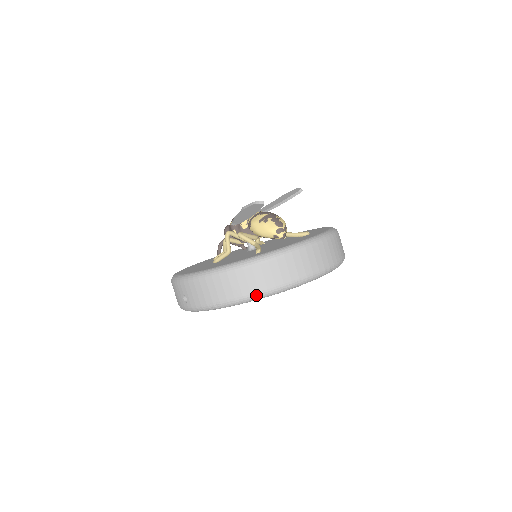
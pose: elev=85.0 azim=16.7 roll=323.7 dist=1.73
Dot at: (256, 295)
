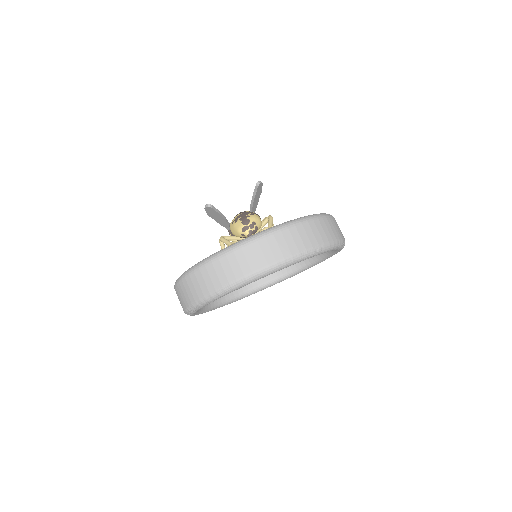
Dot at: (208, 296)
